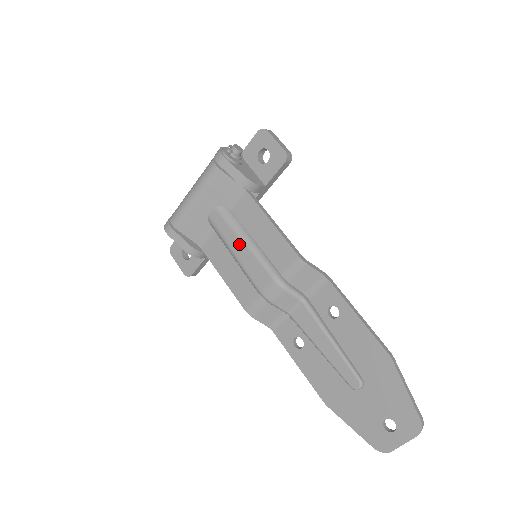
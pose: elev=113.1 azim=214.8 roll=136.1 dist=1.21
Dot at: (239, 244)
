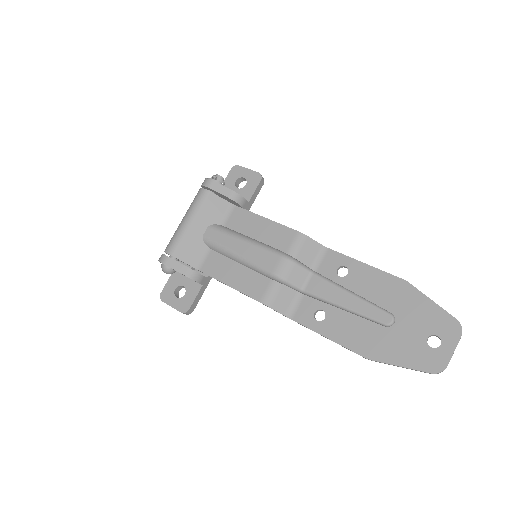
Dot at: (240, 244)
